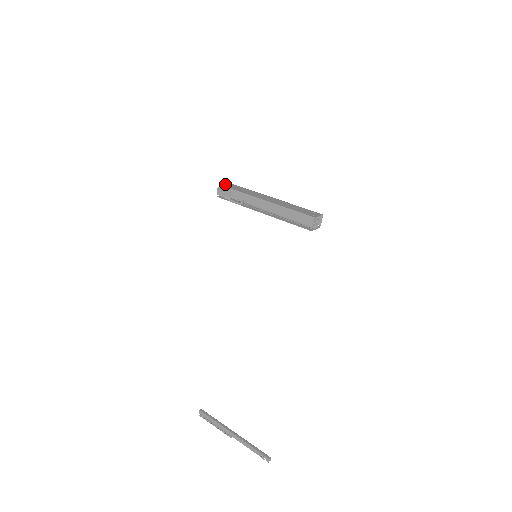
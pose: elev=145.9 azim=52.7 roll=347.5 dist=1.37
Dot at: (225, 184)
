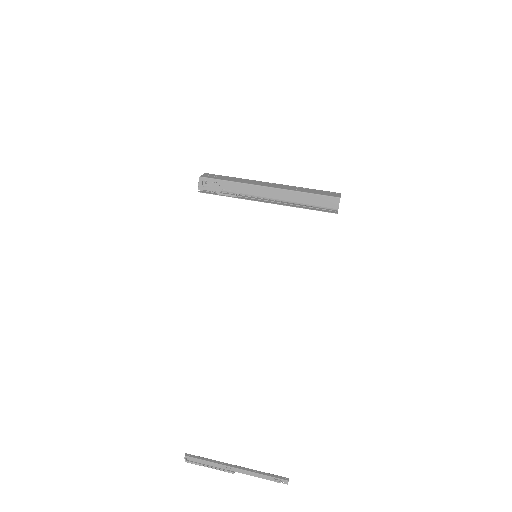
Dot at: (205, 175)
